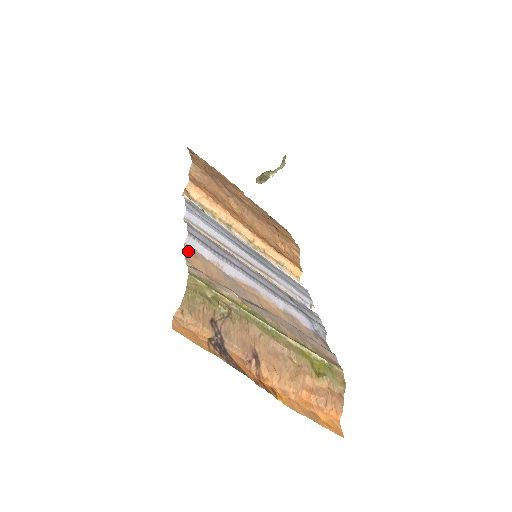
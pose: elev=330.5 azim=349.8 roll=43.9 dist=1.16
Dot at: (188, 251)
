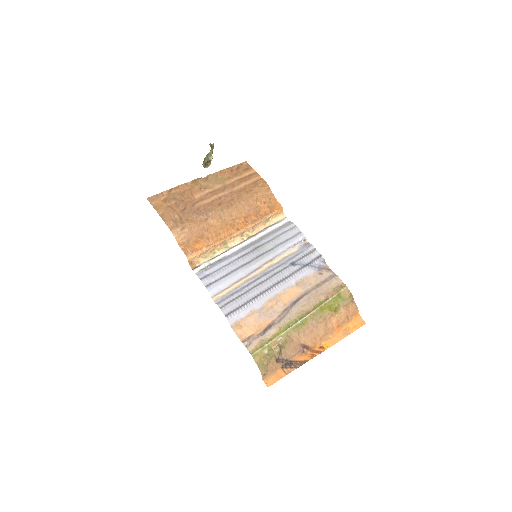
Dot at: (236, 329)
